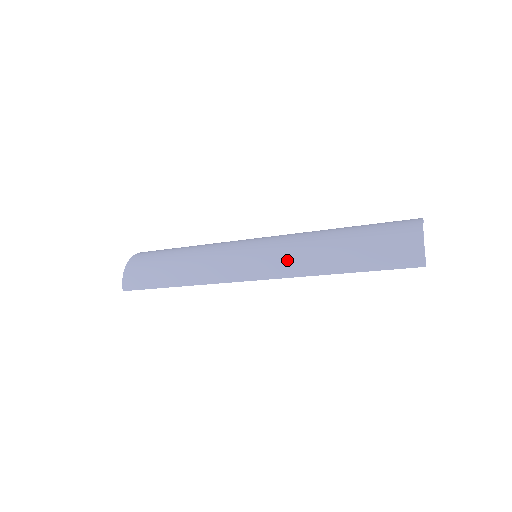
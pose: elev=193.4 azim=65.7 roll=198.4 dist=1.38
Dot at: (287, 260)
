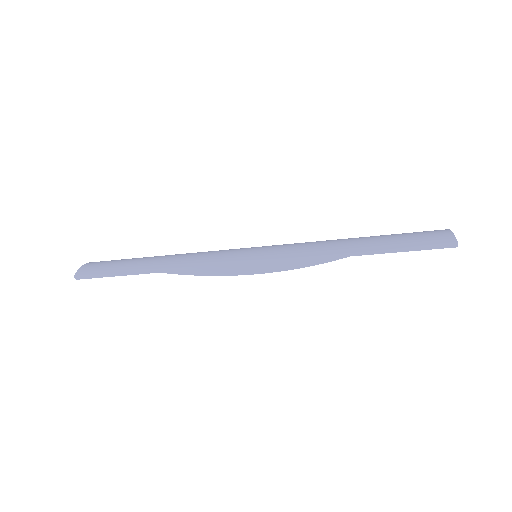
Dot at: (296, 246)
